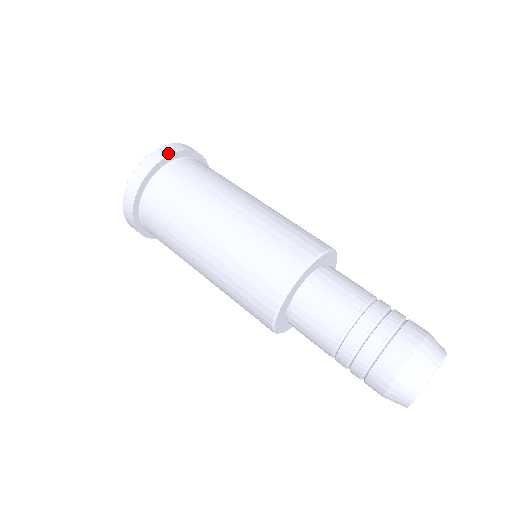
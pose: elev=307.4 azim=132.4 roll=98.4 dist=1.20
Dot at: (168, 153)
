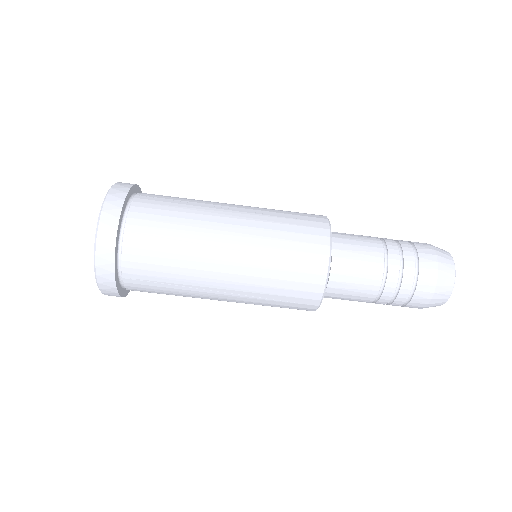
Dot at: (114, 230)
